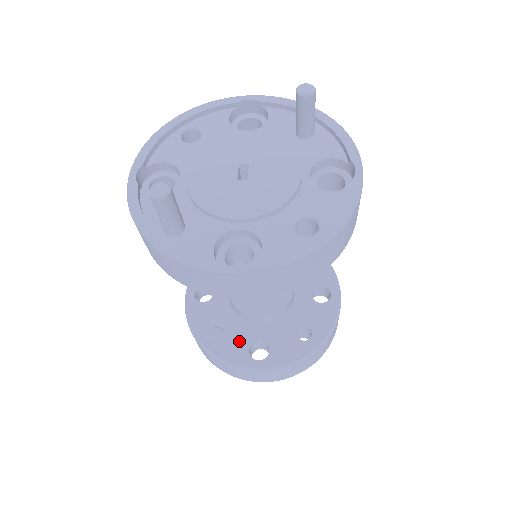
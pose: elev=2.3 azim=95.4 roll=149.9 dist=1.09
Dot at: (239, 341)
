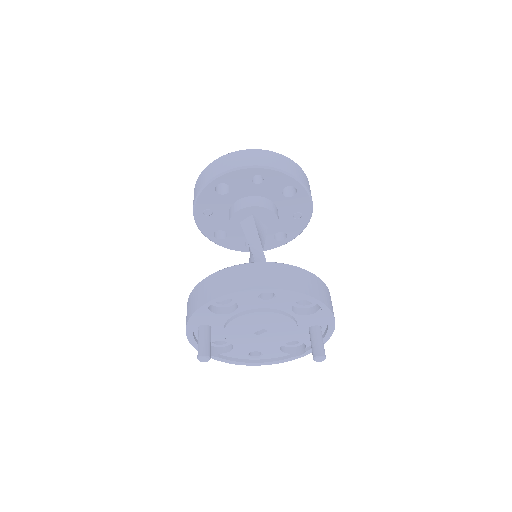
Dot at: occluded
